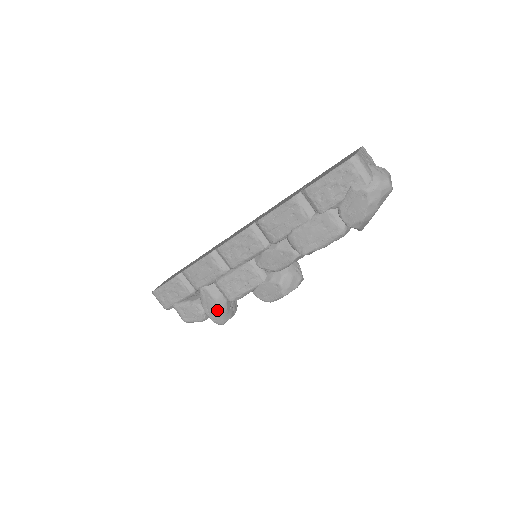
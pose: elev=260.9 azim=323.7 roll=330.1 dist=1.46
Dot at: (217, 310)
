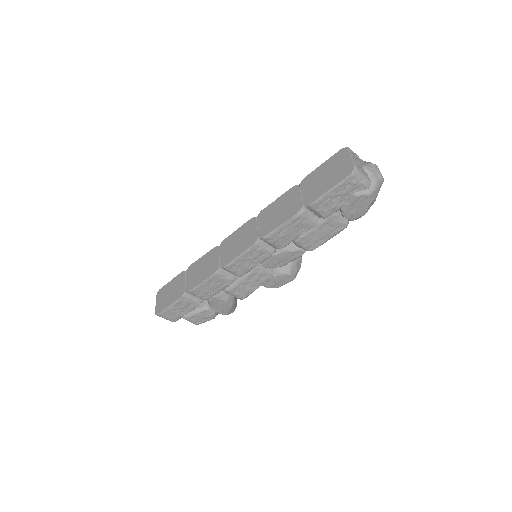
Dot at: (228, 307)
